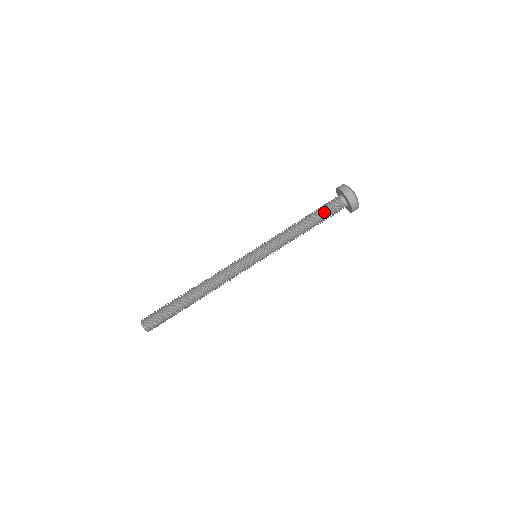
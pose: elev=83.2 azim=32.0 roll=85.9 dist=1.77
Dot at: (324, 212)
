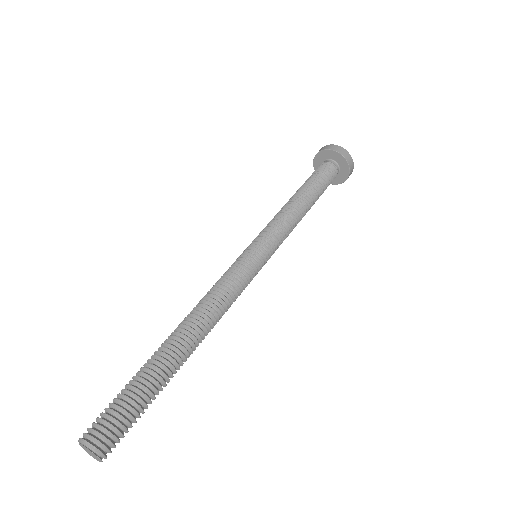
Dot at: (323, 184)
